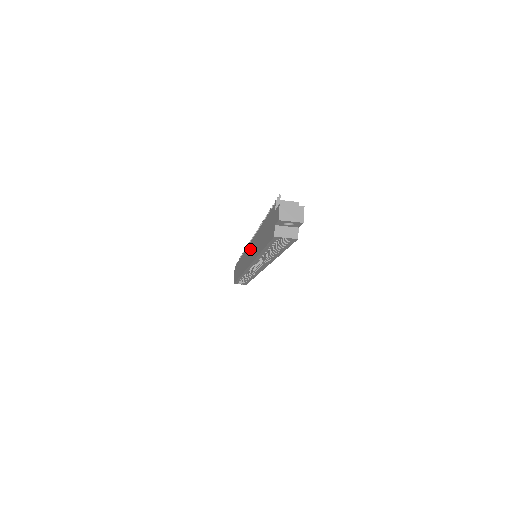
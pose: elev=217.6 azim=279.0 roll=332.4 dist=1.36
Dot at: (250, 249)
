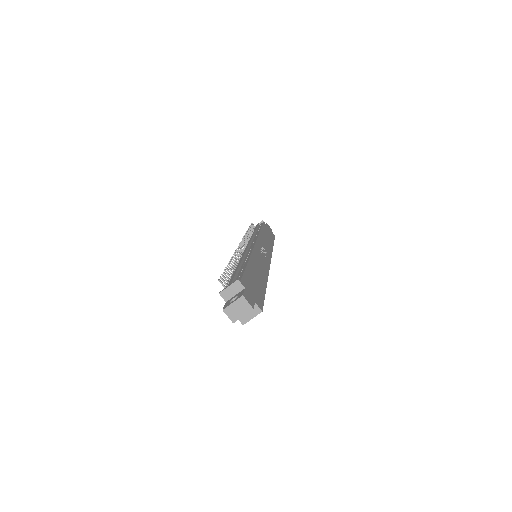
Dot at: occluded
